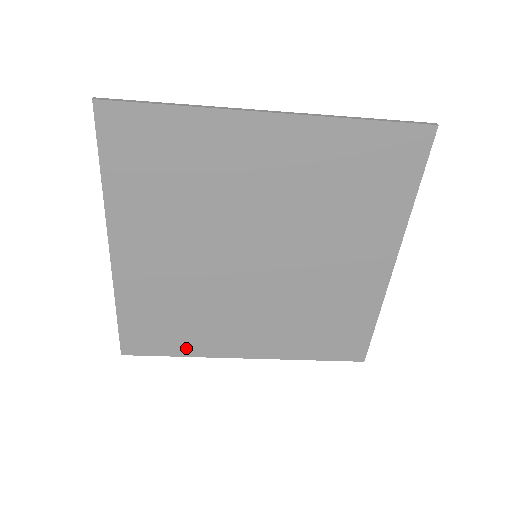
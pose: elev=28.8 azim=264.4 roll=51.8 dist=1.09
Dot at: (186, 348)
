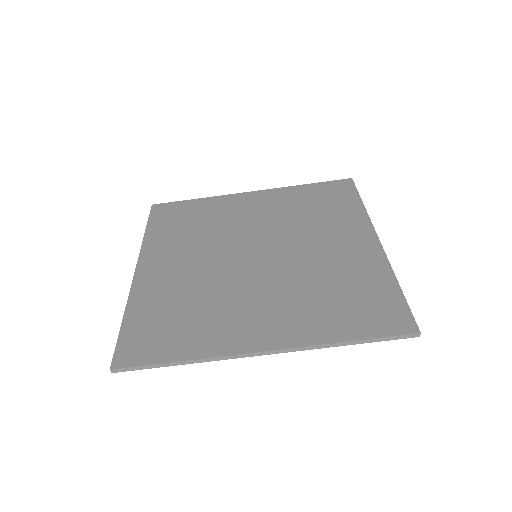
Dot at: (189, 348)
